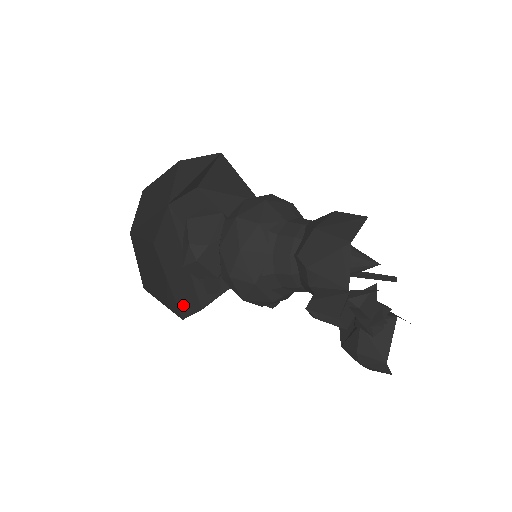
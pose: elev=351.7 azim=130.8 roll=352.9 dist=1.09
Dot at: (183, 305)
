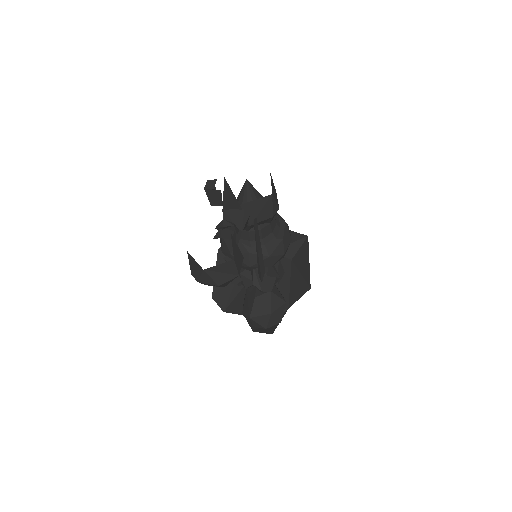
Dot at: (221, 294)
